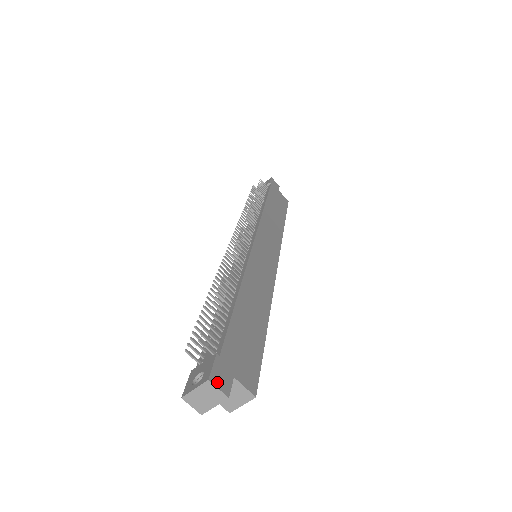
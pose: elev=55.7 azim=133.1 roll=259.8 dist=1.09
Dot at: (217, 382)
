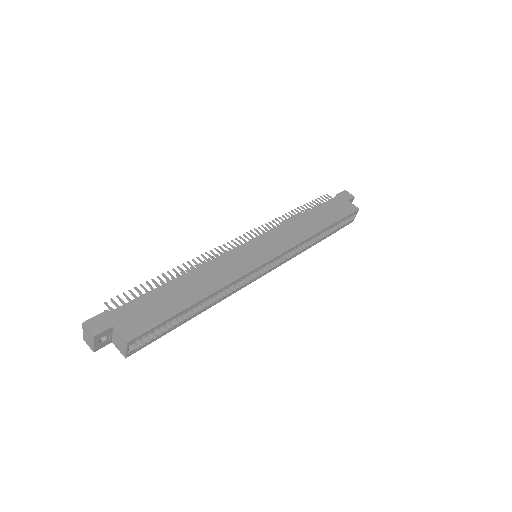
Dot at: (90, 325)
